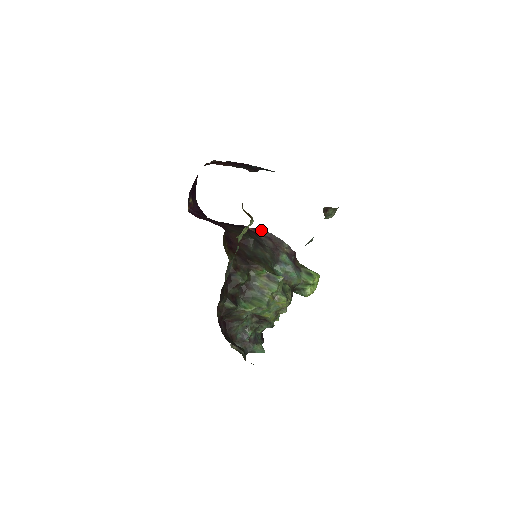
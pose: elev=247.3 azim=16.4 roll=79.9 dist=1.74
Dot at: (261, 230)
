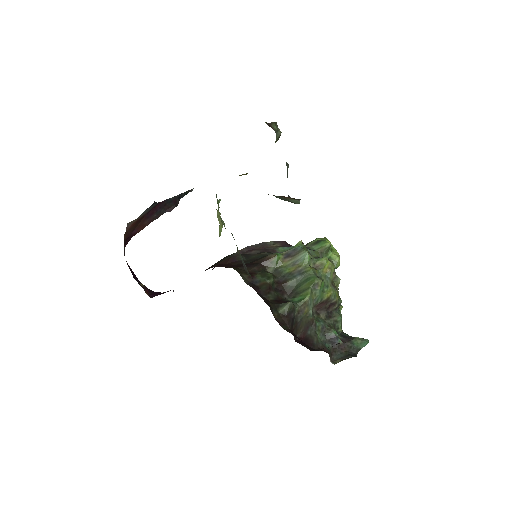
Dot at: occluded
